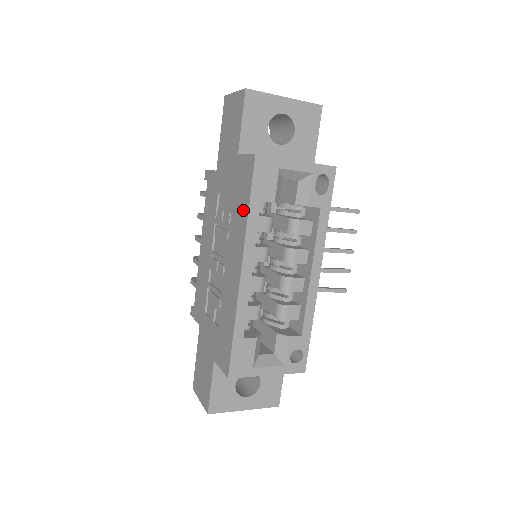
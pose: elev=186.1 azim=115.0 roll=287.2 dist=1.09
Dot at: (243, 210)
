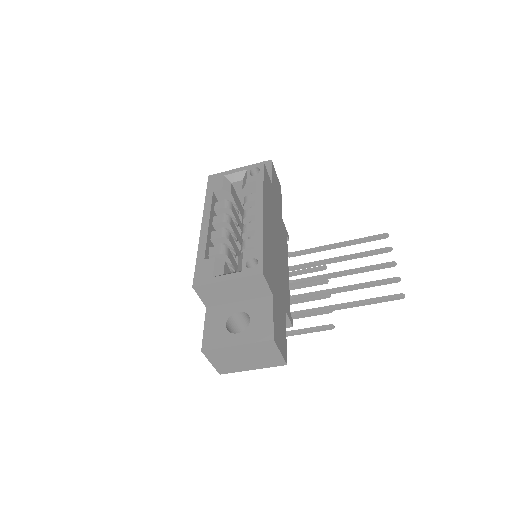
Dot at: occluded
